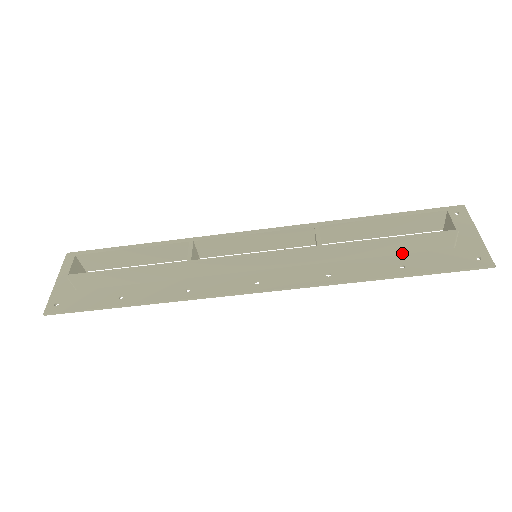
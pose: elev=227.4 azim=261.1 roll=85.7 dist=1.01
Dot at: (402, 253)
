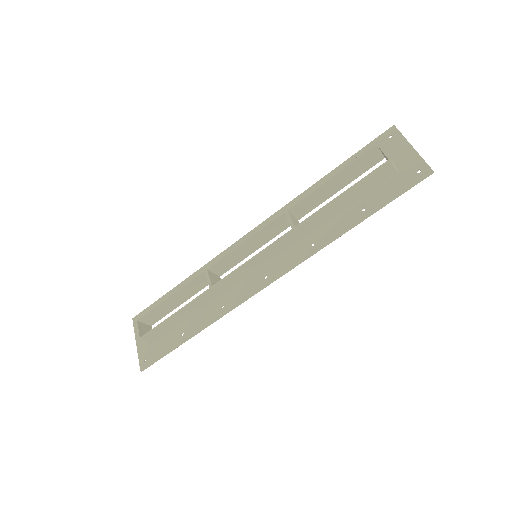
Dot at: (359, 197)
